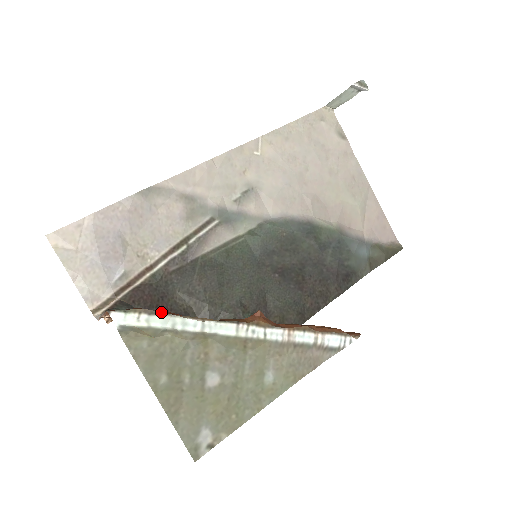
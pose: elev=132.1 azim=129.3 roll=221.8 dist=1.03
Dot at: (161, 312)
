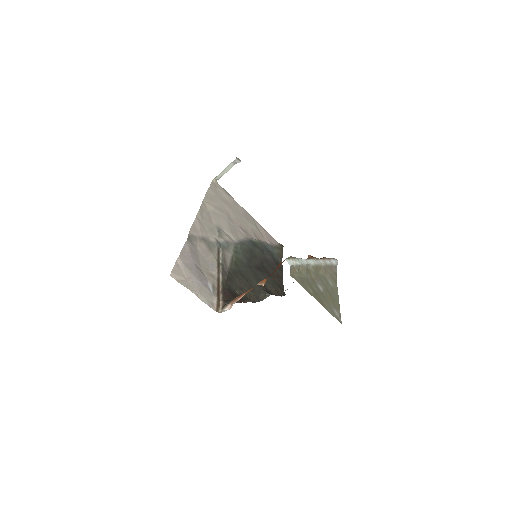
Dot at: (295, 257)
